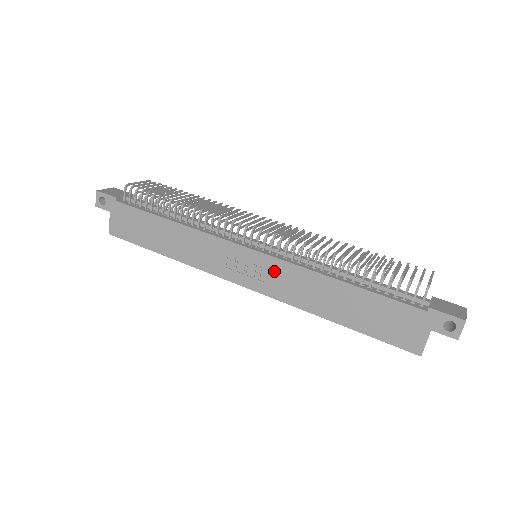
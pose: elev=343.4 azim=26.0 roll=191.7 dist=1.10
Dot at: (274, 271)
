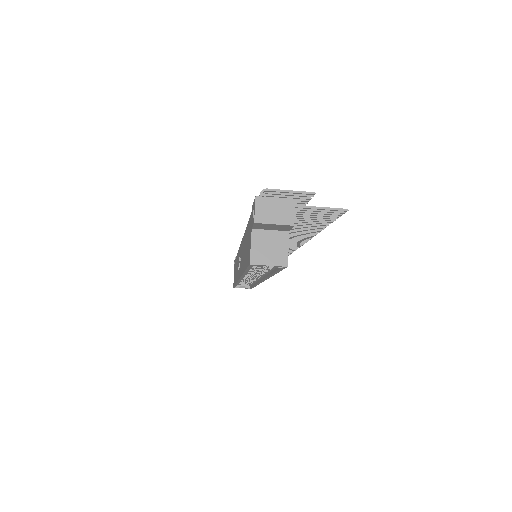
Dot at: (241, 252)
